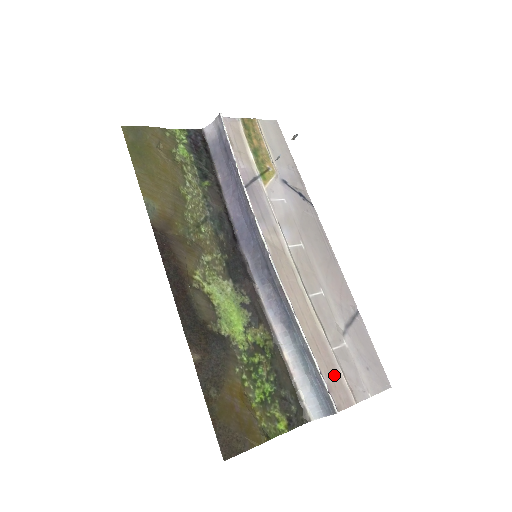
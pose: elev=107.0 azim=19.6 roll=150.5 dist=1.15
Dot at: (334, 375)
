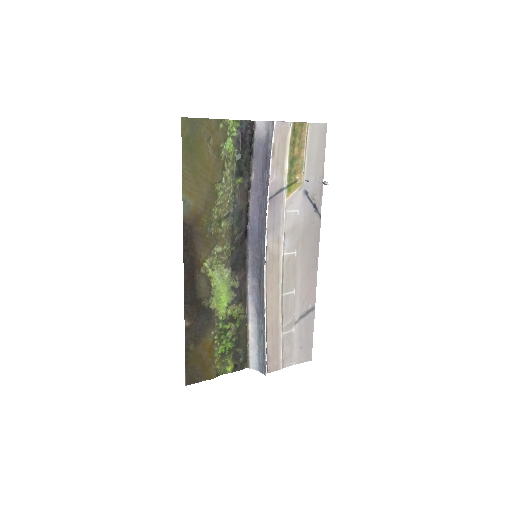
Dot at: (275, 351)
